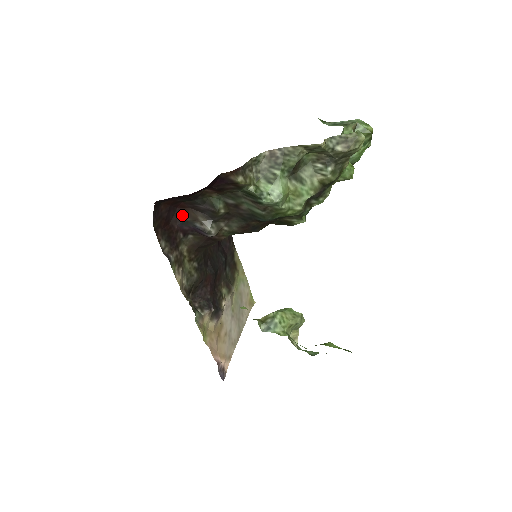
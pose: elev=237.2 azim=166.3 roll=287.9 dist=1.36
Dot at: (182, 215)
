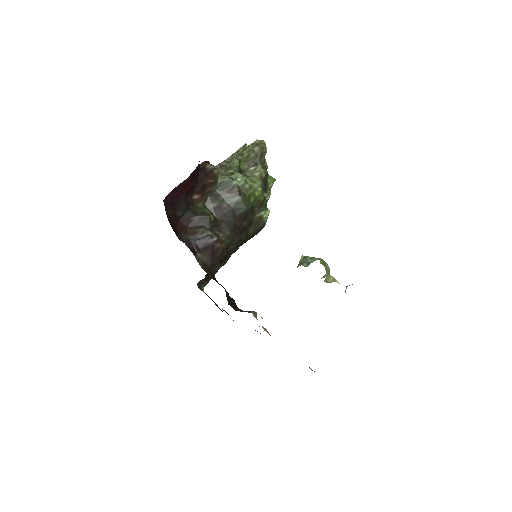
Dot at: (183, 234)
